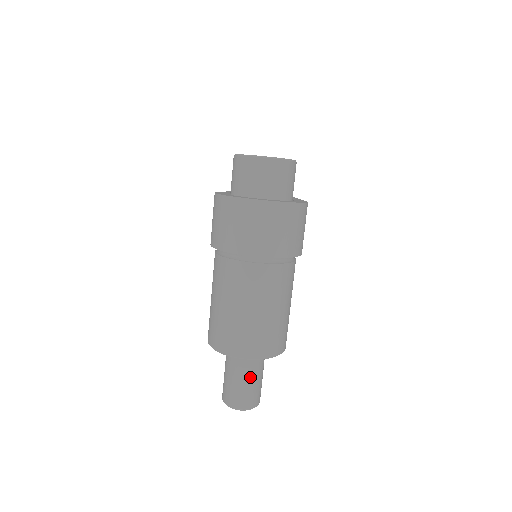
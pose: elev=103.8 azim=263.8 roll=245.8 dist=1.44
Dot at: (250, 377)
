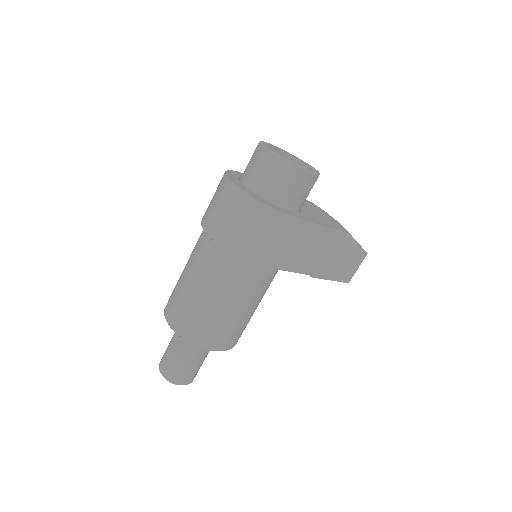
Dot at: (176, 349)
